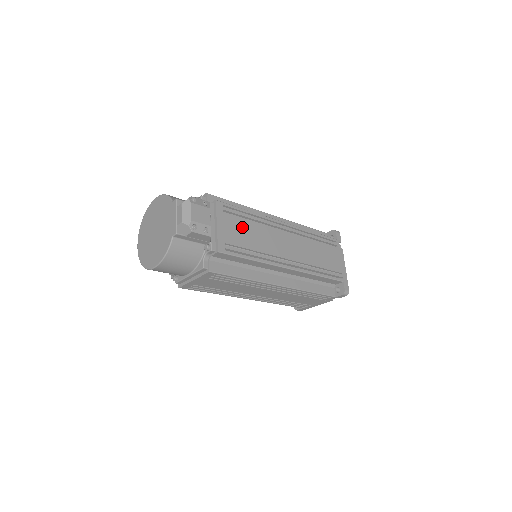
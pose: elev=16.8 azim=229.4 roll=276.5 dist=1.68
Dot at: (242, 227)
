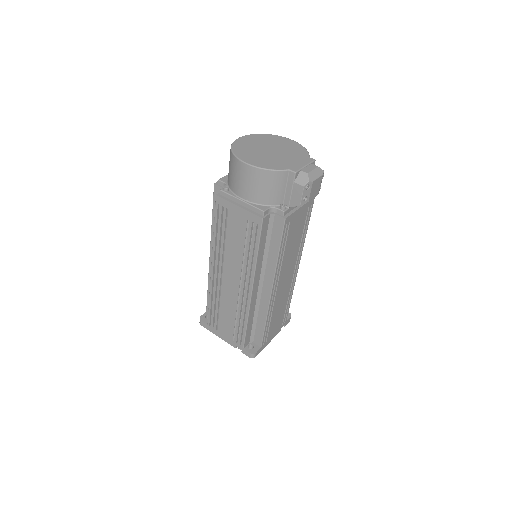
Dot at: (299, 231)
